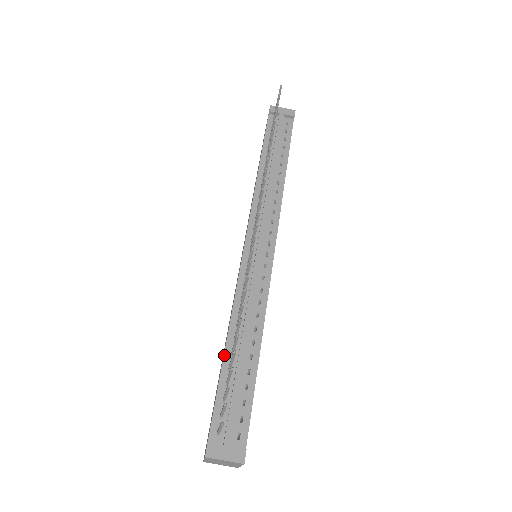
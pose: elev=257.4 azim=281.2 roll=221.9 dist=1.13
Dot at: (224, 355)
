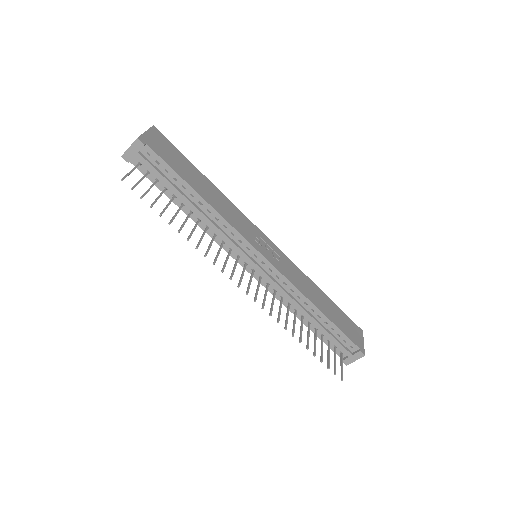
Dot at: (307, 326)
